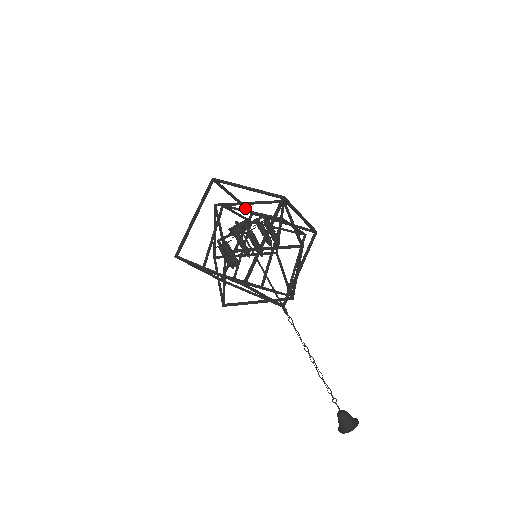
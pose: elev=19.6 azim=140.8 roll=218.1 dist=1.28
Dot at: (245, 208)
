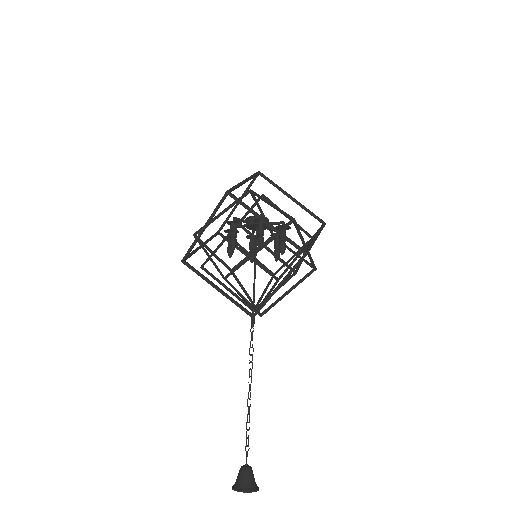
Dot at: occluded
